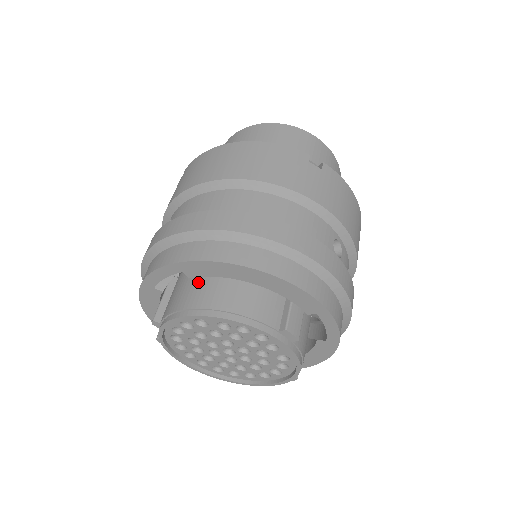
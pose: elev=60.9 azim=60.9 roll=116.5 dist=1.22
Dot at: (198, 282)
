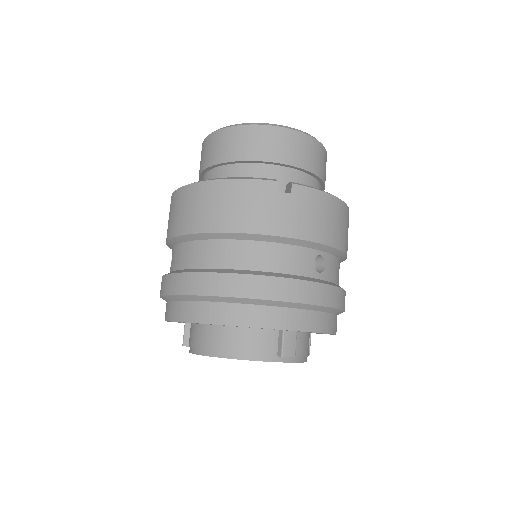
Dot at: occluded
